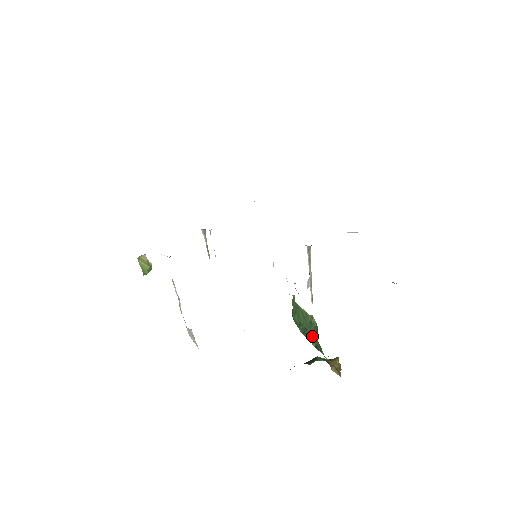
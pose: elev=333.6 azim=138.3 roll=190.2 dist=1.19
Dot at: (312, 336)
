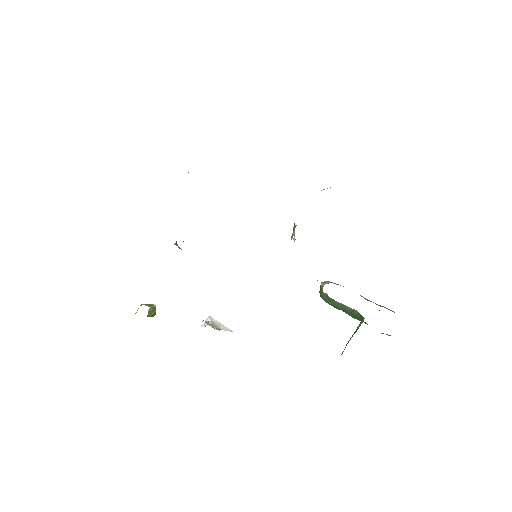
Dot at: (353, 316)
